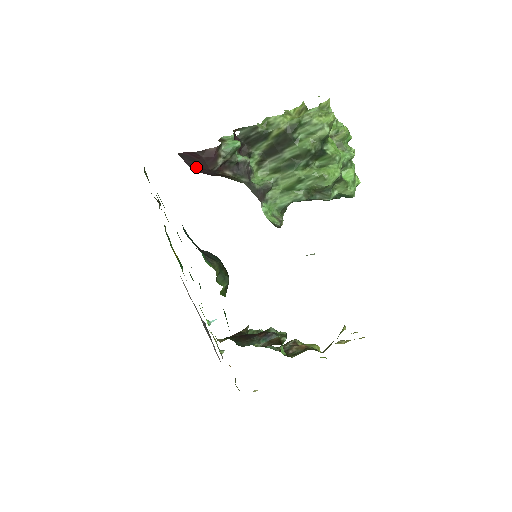
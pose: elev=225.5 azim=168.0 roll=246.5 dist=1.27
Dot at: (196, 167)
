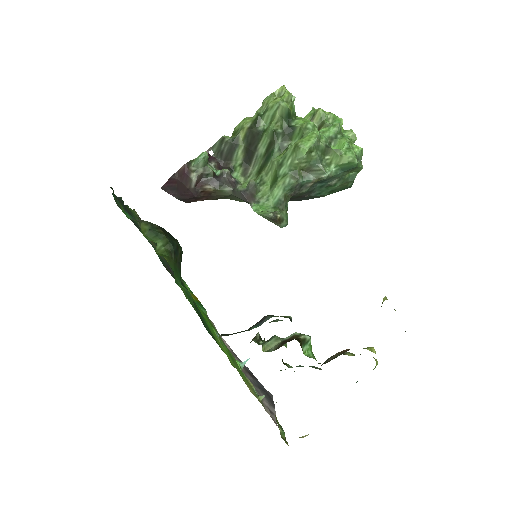
Dot at: (180, 195)
